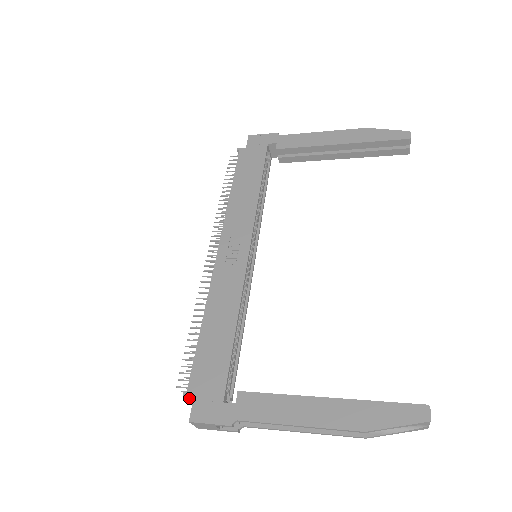
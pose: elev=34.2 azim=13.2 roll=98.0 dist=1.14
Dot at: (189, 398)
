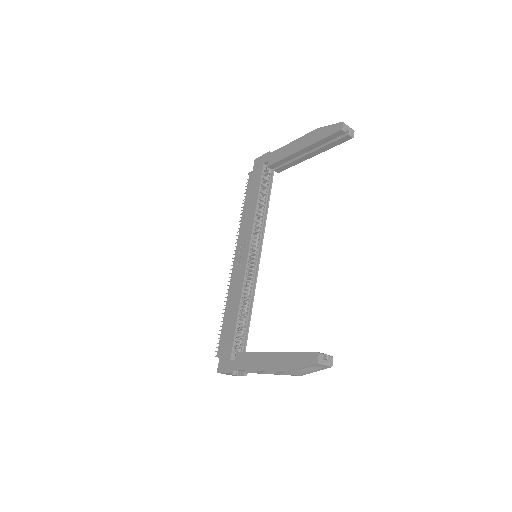
Dot at: occluded
